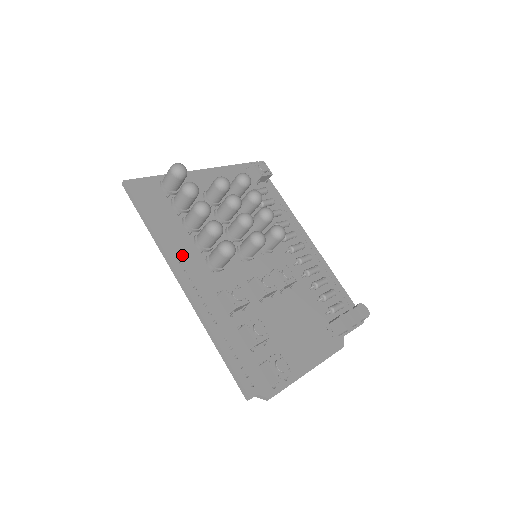
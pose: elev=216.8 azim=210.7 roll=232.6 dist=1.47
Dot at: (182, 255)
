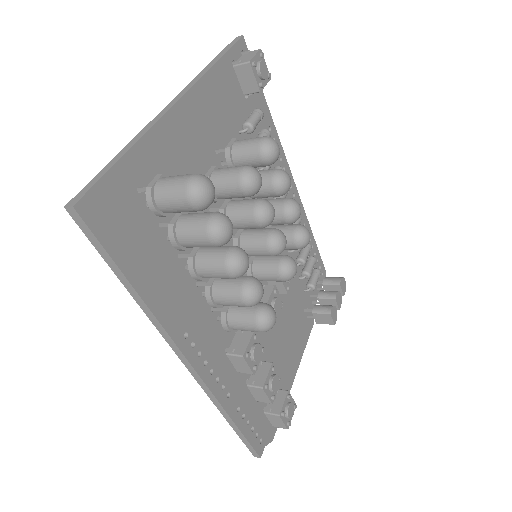
Dot at: (185, 319)
